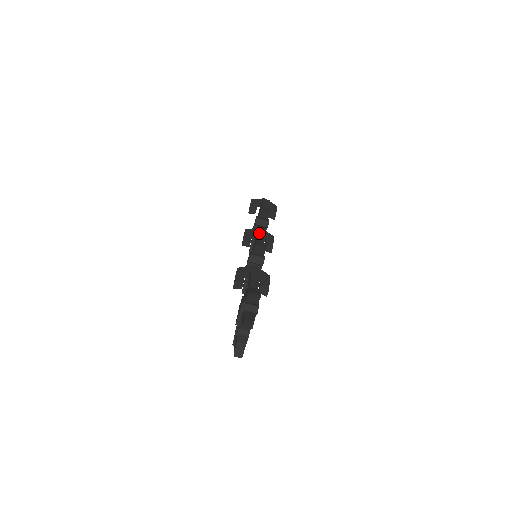
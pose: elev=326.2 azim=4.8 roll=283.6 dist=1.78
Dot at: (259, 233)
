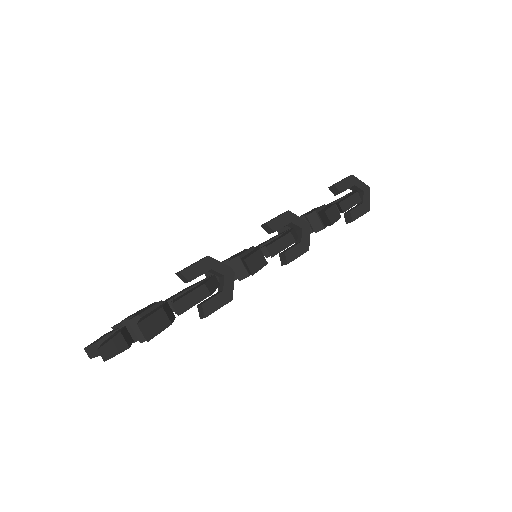
Dot at: (284, 238)
